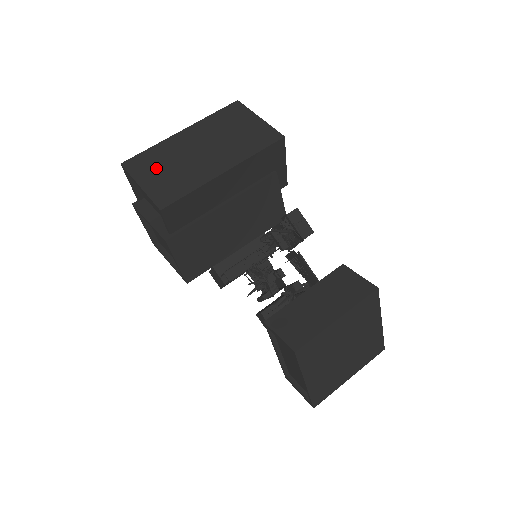
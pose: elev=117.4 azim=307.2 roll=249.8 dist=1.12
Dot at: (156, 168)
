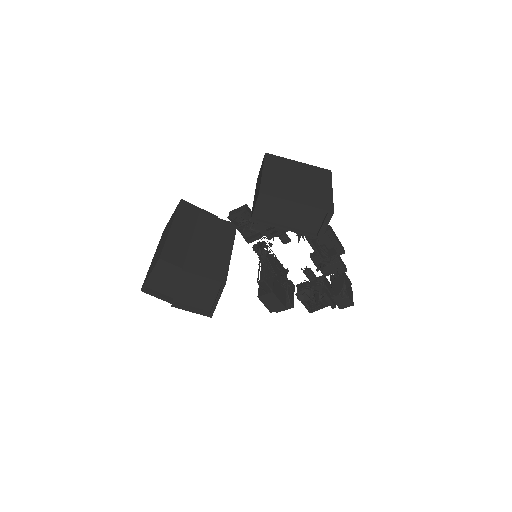
Dot at: (151, 268)
